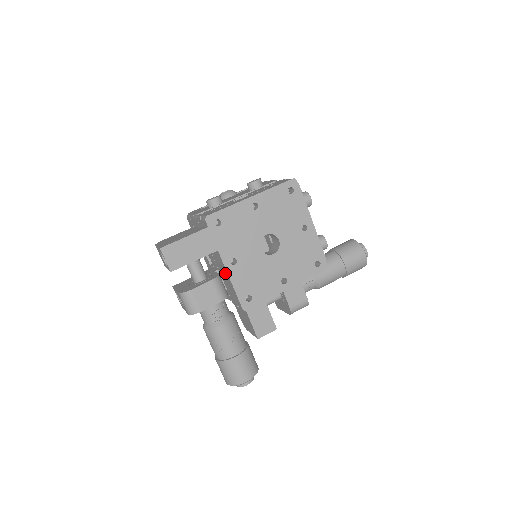
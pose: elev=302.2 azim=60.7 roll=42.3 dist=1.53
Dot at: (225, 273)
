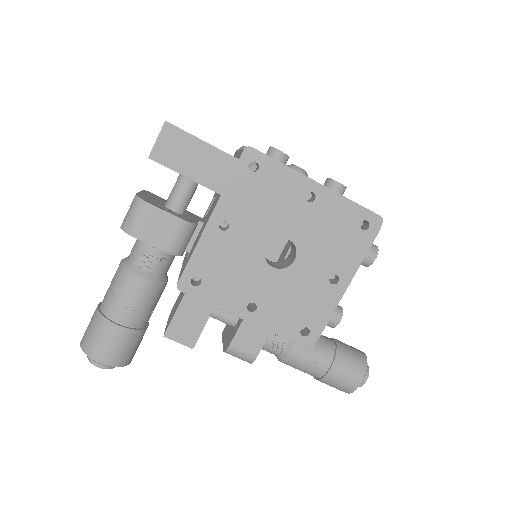
Dot at: (203, 229)
